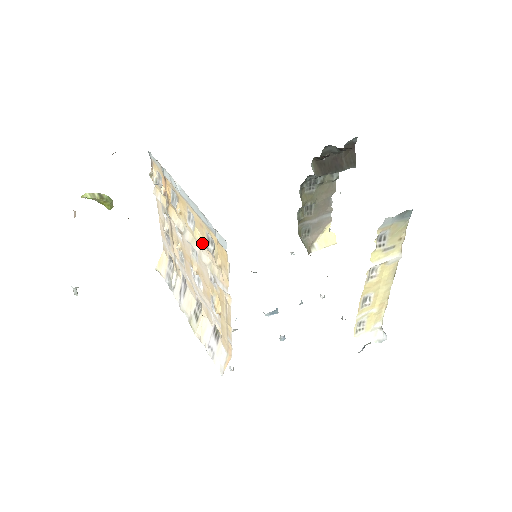
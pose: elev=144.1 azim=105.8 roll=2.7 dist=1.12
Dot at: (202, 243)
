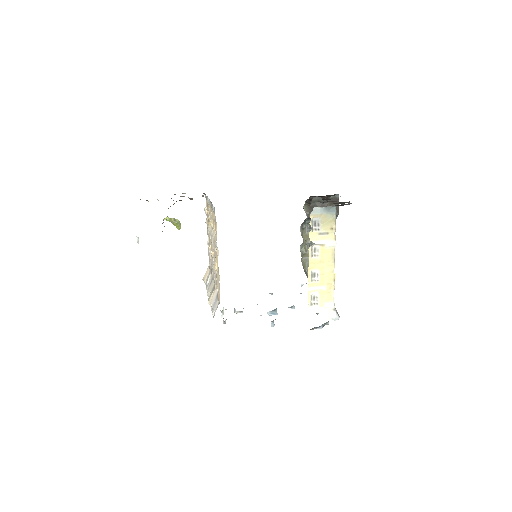
Dot at: occluded
